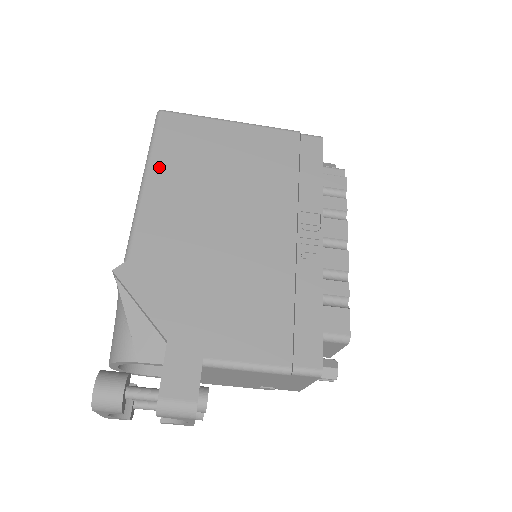
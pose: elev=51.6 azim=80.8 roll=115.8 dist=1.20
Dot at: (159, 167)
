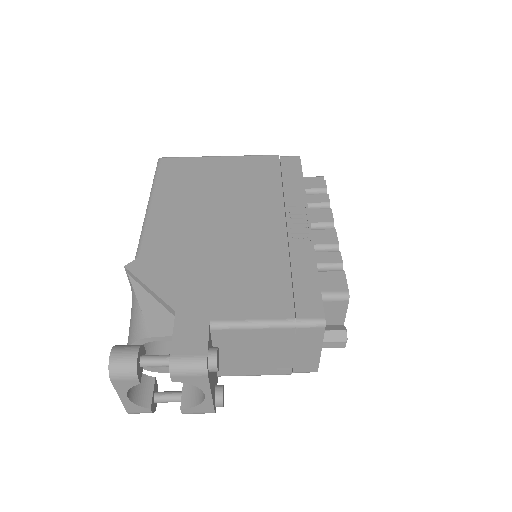
Dot at: (161, 193)
